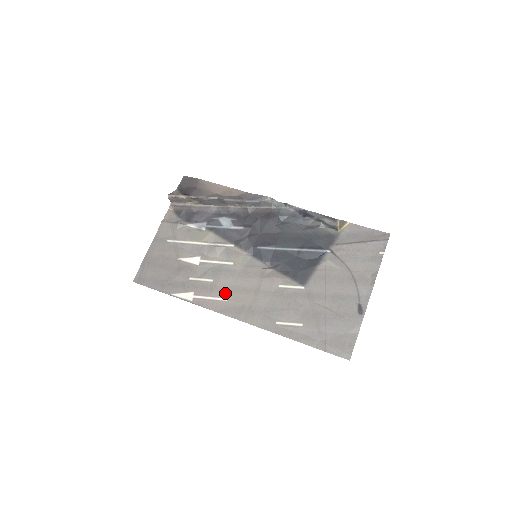
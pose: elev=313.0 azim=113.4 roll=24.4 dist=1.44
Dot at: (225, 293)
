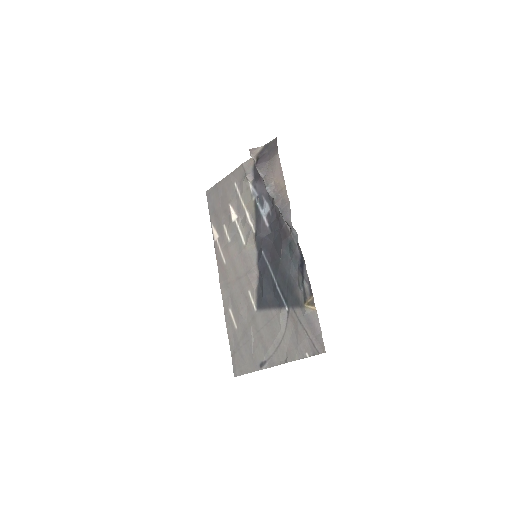
Dot at: (227, 258)
